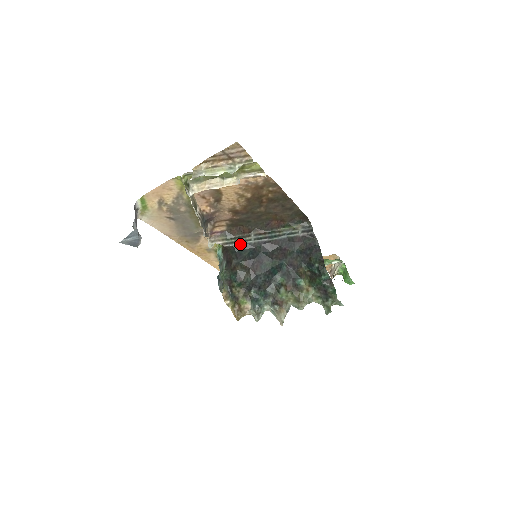
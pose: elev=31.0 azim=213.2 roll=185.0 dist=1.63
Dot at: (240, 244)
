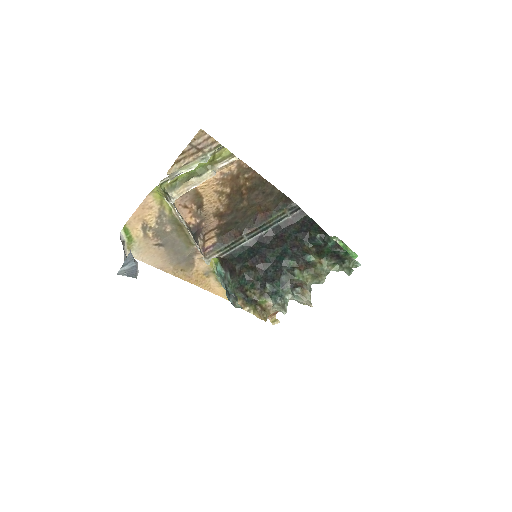
Dot at: (236, 249)
